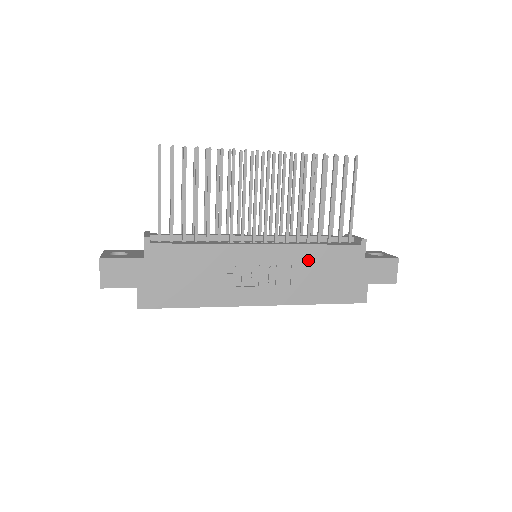
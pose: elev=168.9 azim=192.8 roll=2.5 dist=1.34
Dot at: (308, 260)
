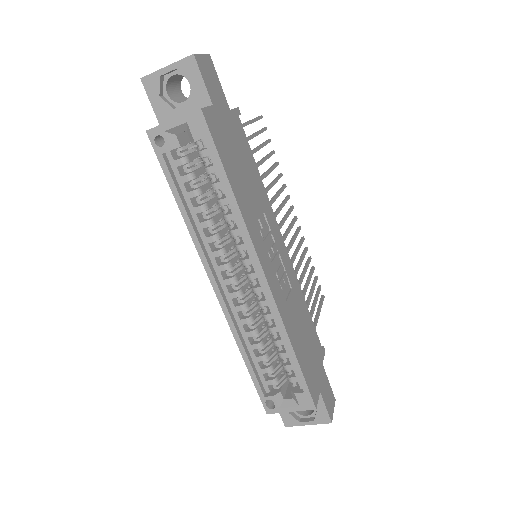
Dot at: (299, 304)
